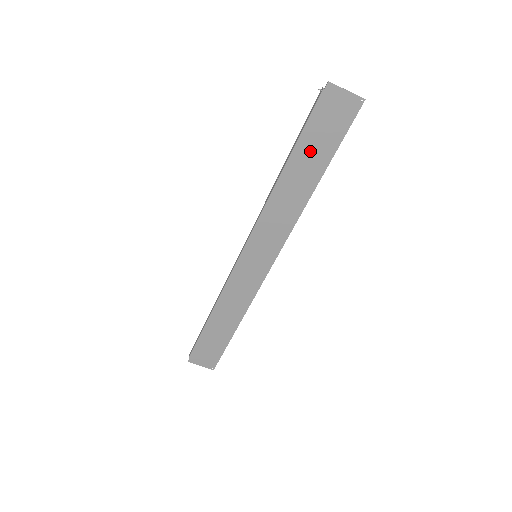
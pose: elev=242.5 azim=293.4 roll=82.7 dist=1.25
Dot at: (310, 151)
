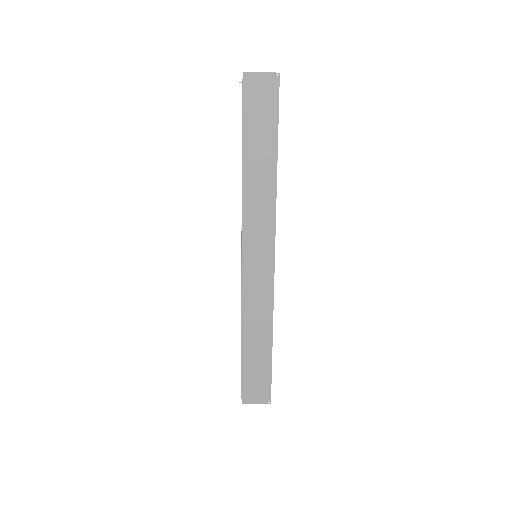
Dot at: (257, 136)
